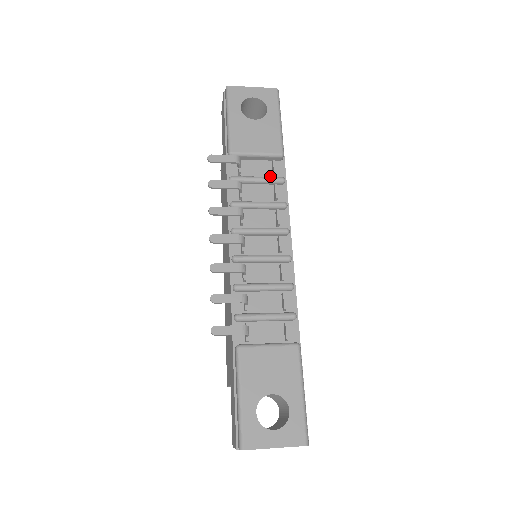
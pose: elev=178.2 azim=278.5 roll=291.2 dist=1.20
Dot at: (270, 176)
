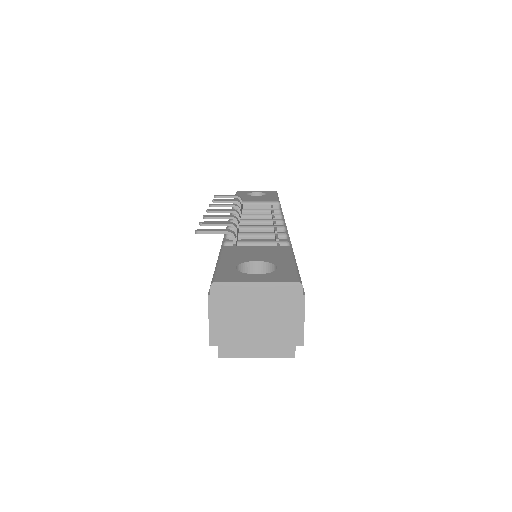
Dot at: occluded
